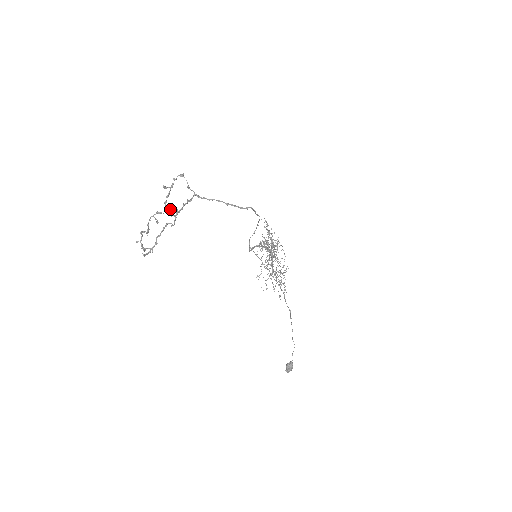
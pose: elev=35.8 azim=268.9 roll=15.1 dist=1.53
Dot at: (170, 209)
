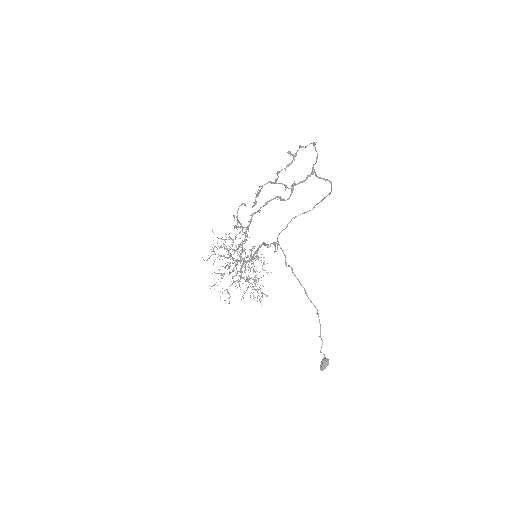
Dot at: (276, 181)
